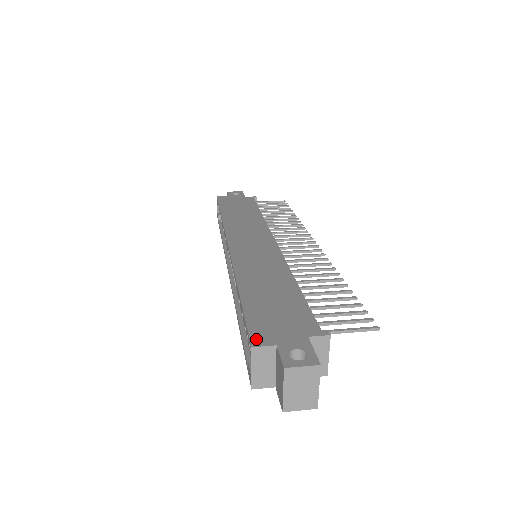
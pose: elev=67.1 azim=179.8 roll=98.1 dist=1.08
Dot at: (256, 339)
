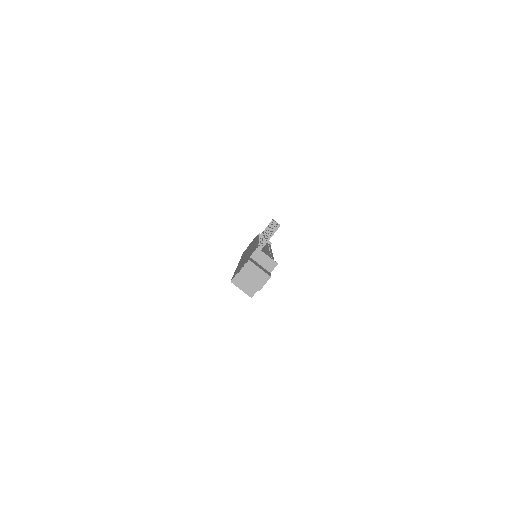
Dot at: occluded
